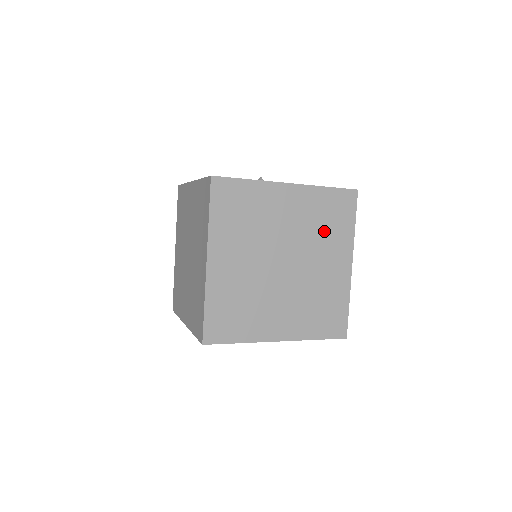
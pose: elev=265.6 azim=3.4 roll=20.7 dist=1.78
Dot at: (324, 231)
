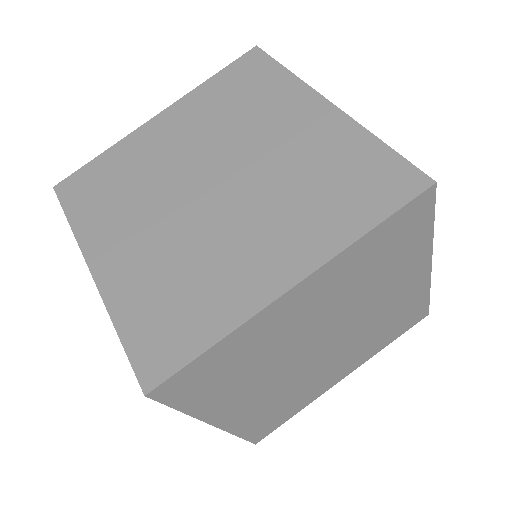
Dot at: (308, 194)
